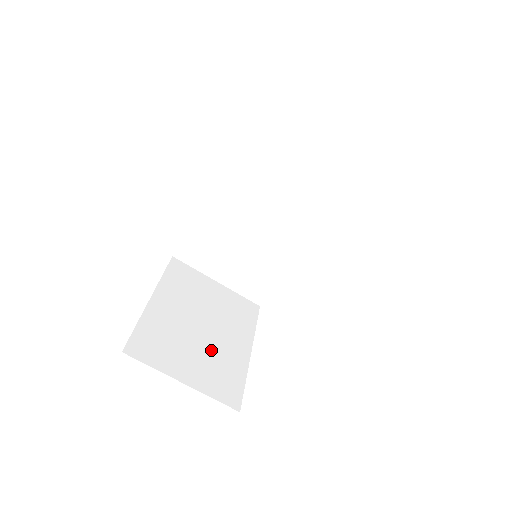
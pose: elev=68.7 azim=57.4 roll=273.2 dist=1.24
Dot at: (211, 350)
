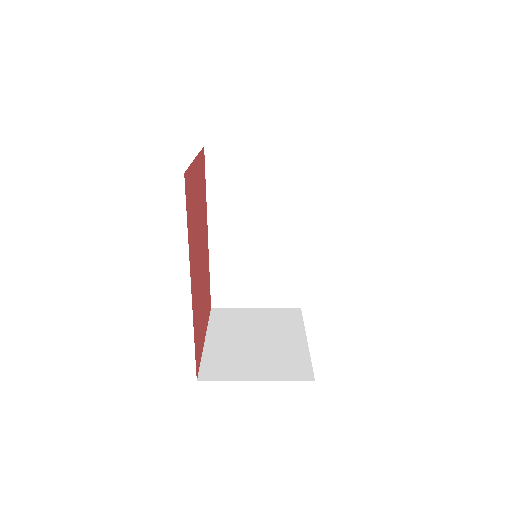
Dot at: (271, 352)
